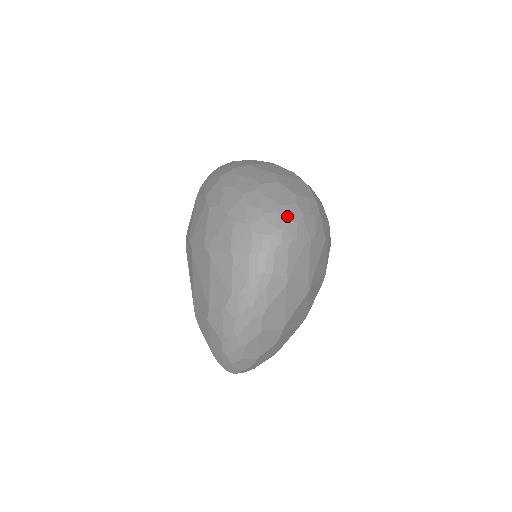
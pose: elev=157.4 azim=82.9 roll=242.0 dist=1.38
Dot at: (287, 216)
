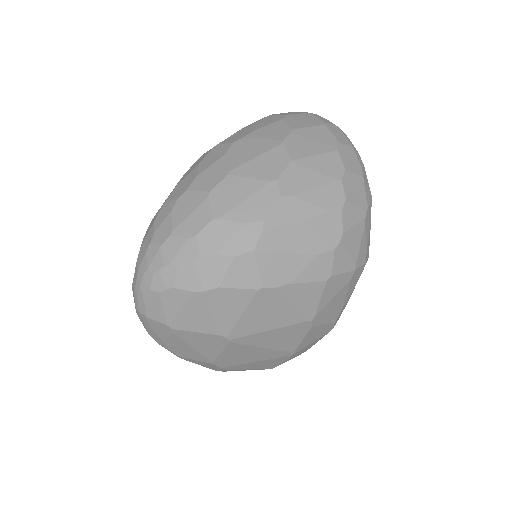
Dot at: (170, 254)
